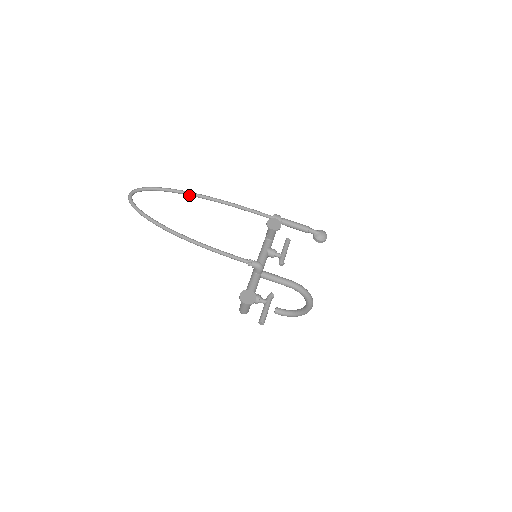
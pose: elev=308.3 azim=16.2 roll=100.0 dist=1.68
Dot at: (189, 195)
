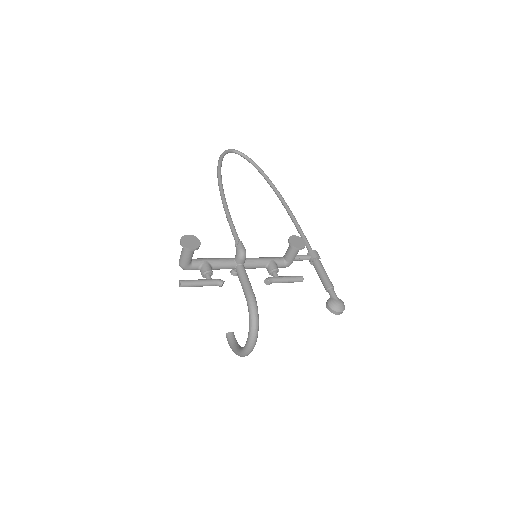
Dot at: (271, 187)
